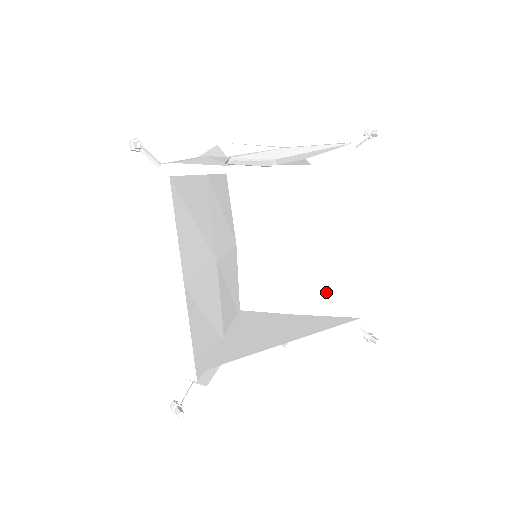
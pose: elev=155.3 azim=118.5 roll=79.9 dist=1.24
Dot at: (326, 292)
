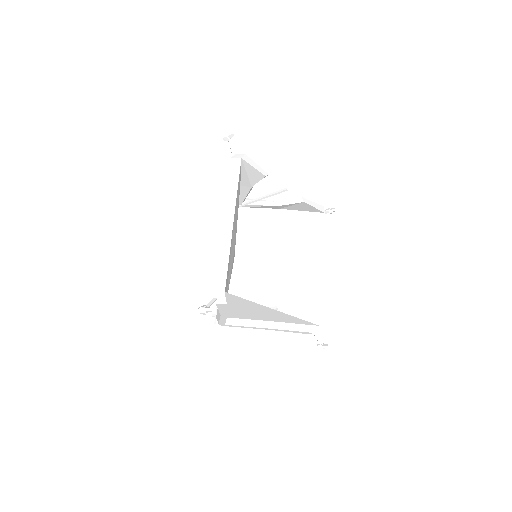
Dot at: (296, 299)
